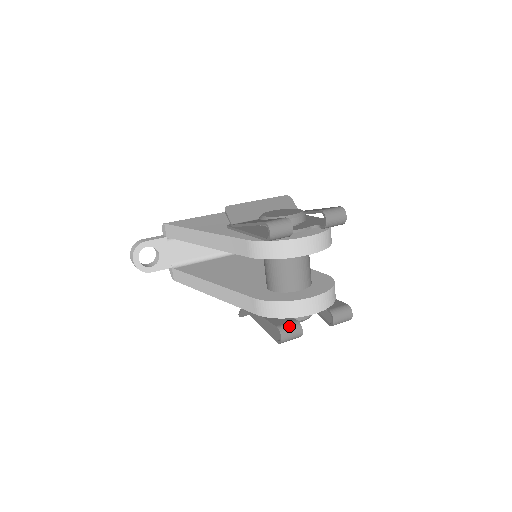
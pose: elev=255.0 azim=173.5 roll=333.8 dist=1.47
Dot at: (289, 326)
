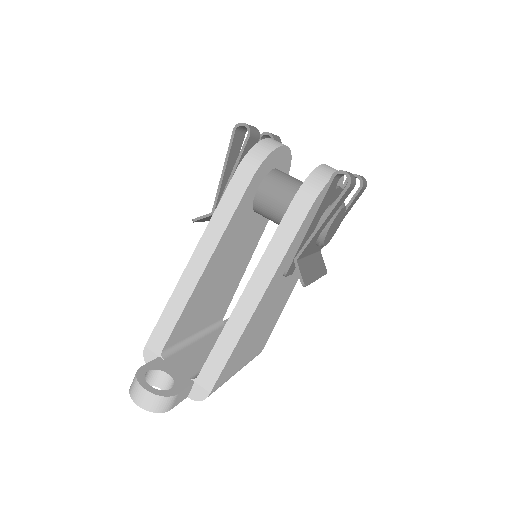
Dot at: occluded
